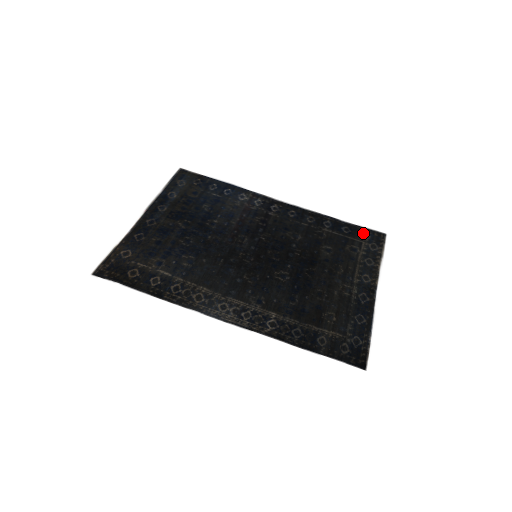
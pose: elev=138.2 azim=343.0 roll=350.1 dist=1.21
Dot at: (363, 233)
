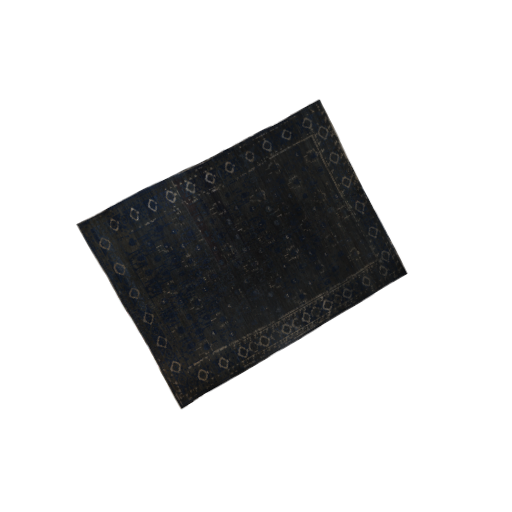
Dot at: (302, 123)
